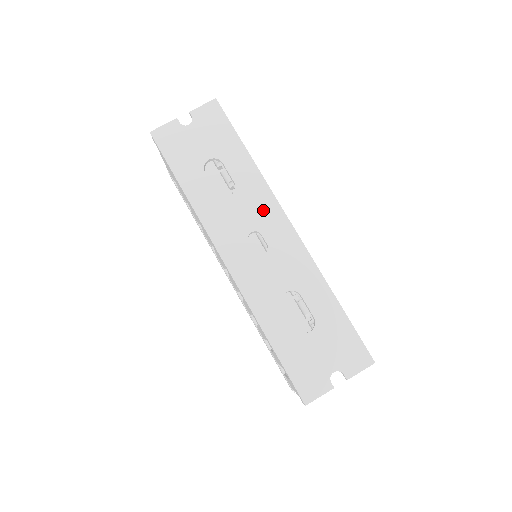
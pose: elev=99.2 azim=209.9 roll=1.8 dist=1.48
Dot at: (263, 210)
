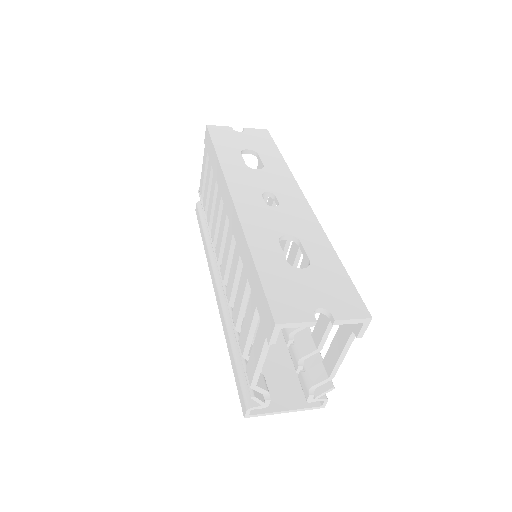
Dot at: (283, 185)
